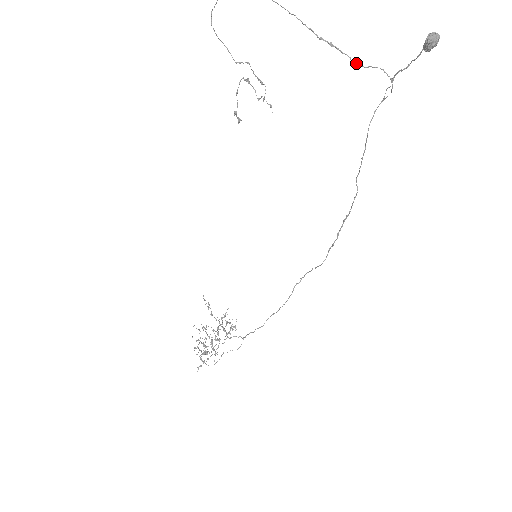
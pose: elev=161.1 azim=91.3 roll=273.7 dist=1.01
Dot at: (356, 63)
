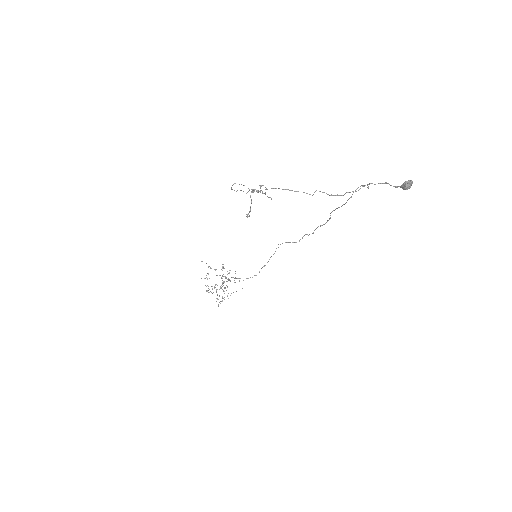
Dot at: occluded
